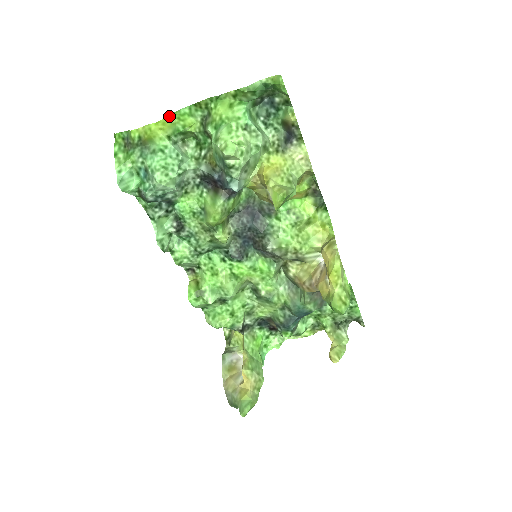
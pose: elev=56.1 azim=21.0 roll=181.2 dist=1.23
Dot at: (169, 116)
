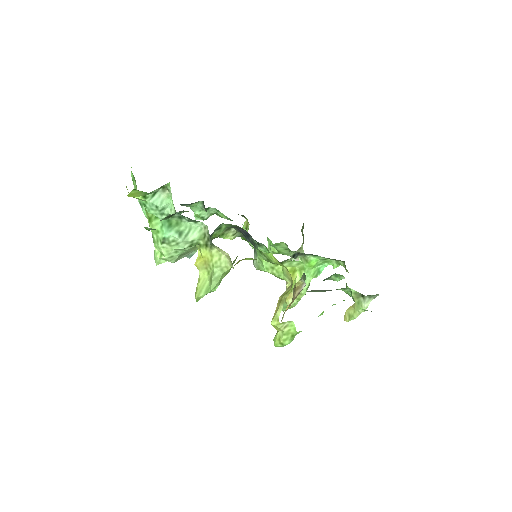
Dot at: (132, 191)
